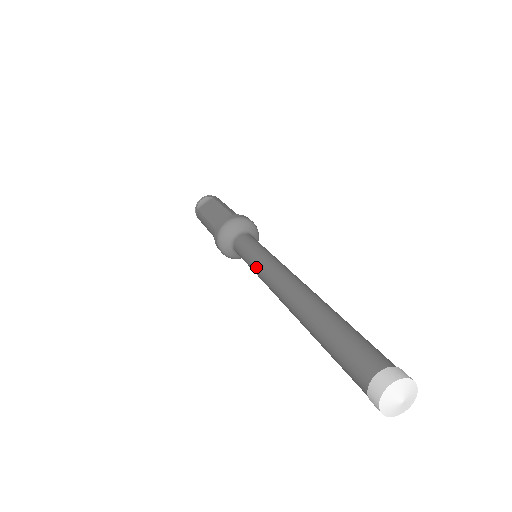
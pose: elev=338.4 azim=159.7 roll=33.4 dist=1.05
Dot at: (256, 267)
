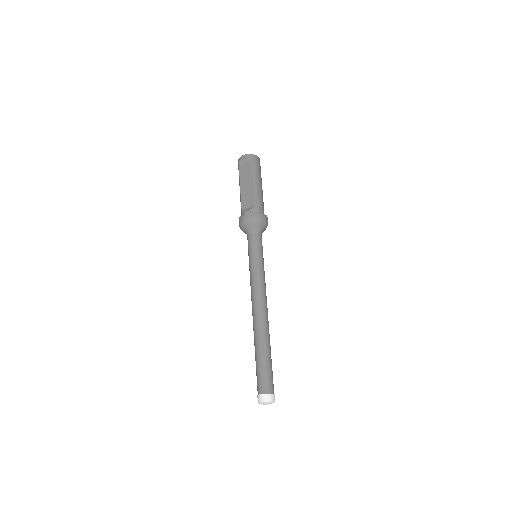
Dot at: (250, 275)
